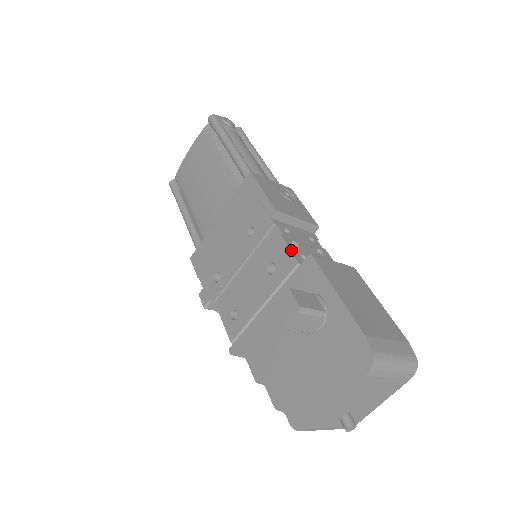
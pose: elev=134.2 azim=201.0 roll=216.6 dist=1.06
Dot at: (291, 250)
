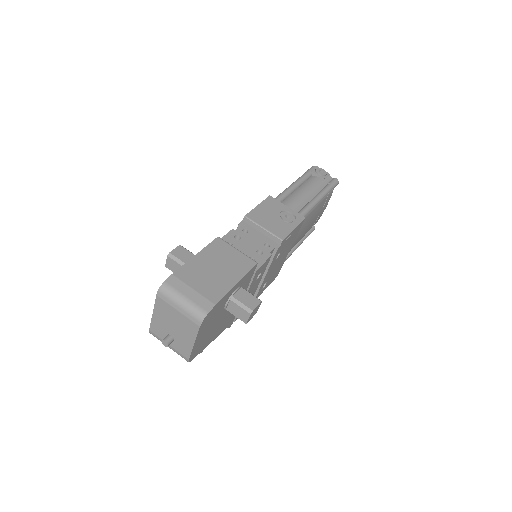
Dot at: (224, 237)
